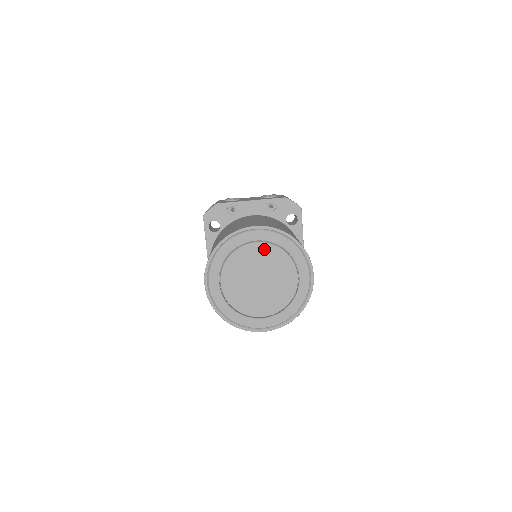
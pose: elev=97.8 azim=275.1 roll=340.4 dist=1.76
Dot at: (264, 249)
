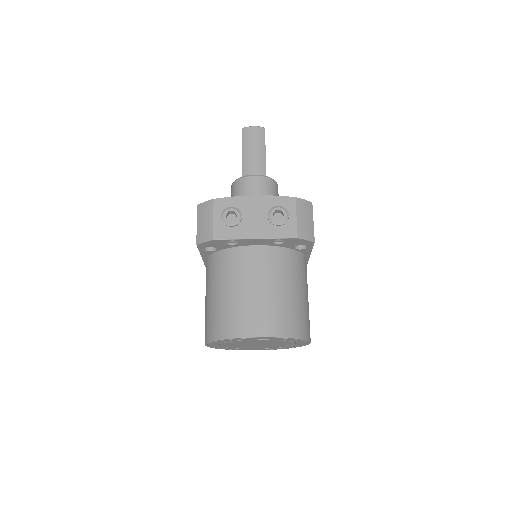
Dot at: (265, 340)
